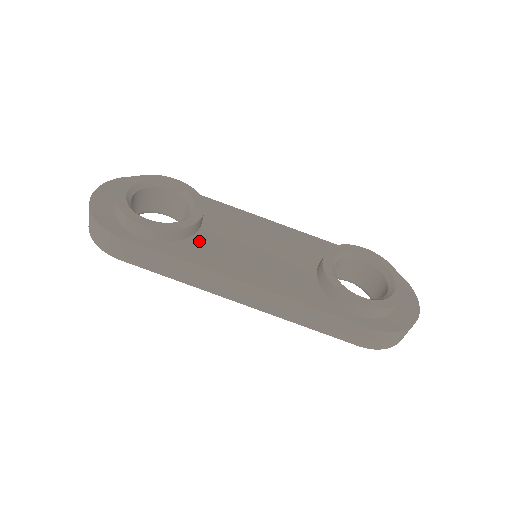
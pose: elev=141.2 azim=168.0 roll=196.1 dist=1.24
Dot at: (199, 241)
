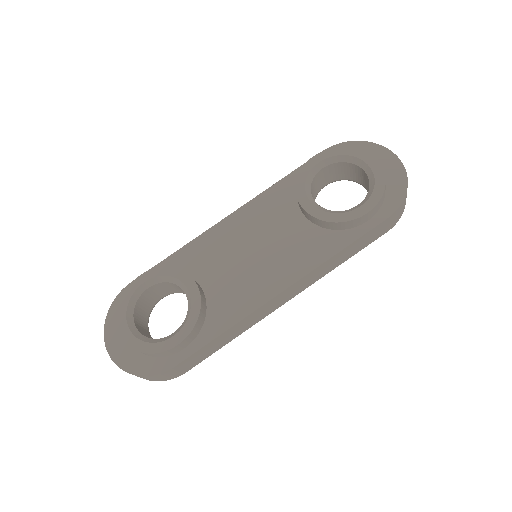
Dot at: (216, 300)
